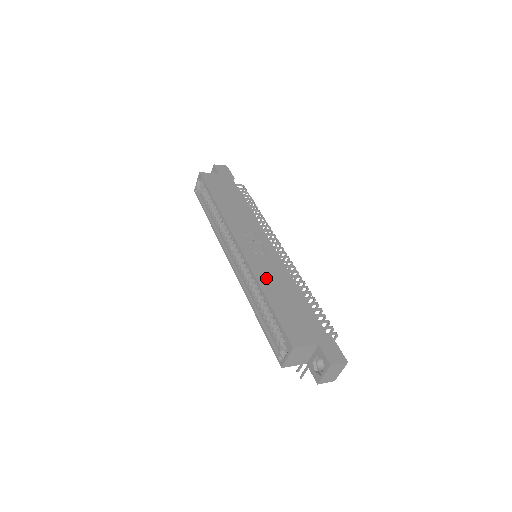
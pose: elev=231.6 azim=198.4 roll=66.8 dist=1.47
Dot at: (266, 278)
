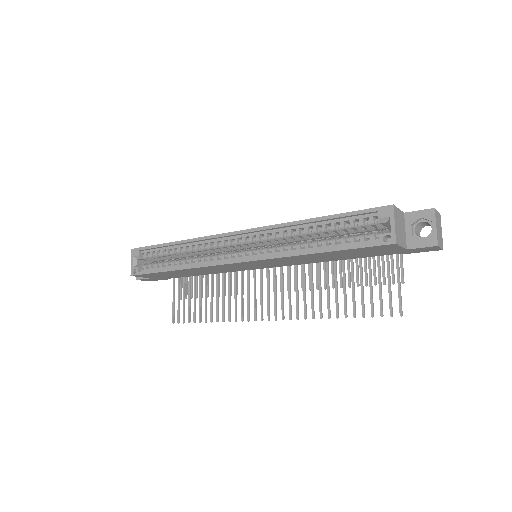
Dot at: occluded
